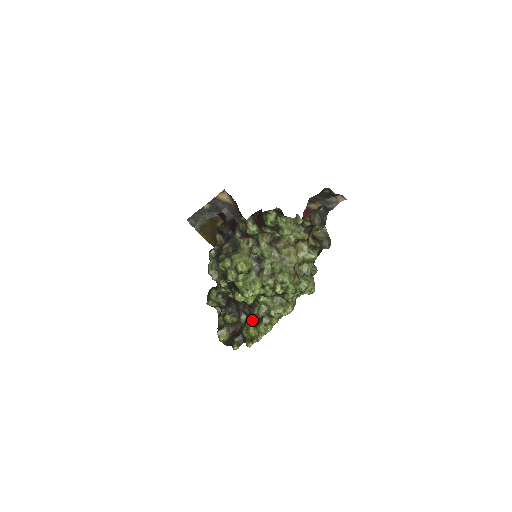
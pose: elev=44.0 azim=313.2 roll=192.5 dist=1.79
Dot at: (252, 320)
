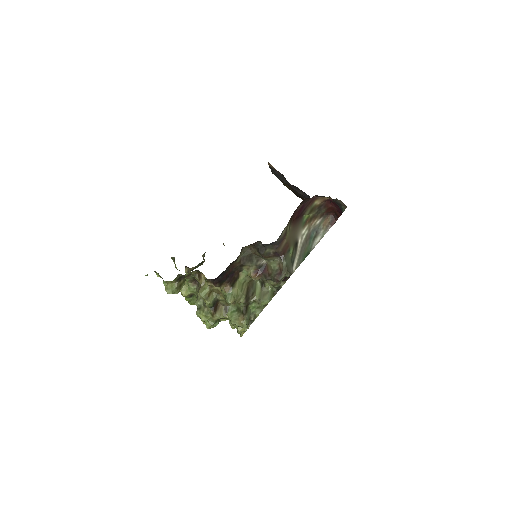
Dot at: occluded
